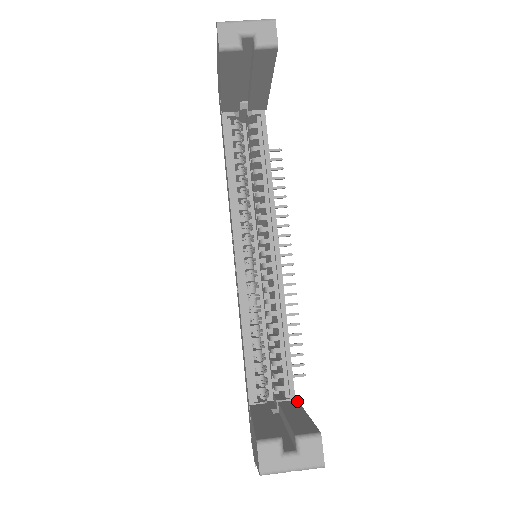
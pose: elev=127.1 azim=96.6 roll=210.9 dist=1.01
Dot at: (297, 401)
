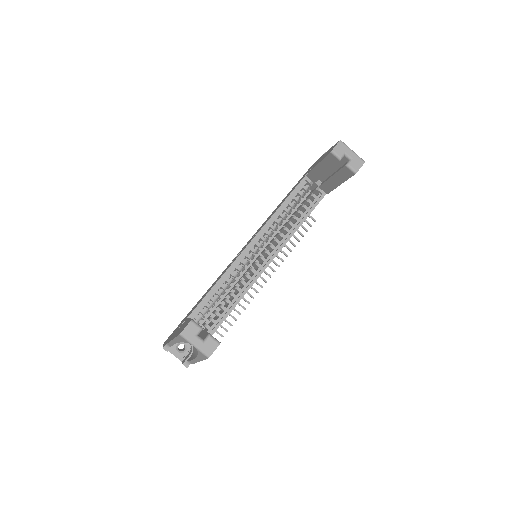
Dot at: occluded
